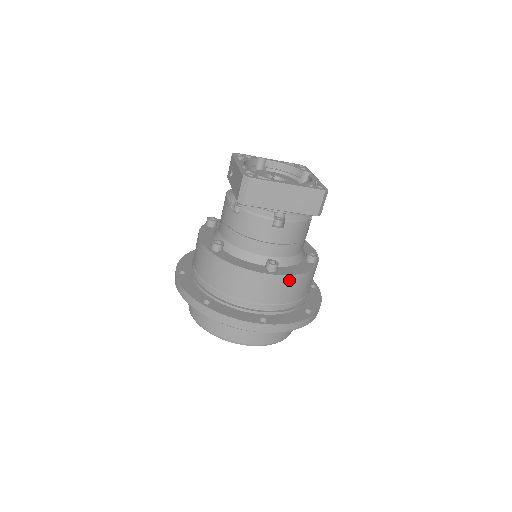
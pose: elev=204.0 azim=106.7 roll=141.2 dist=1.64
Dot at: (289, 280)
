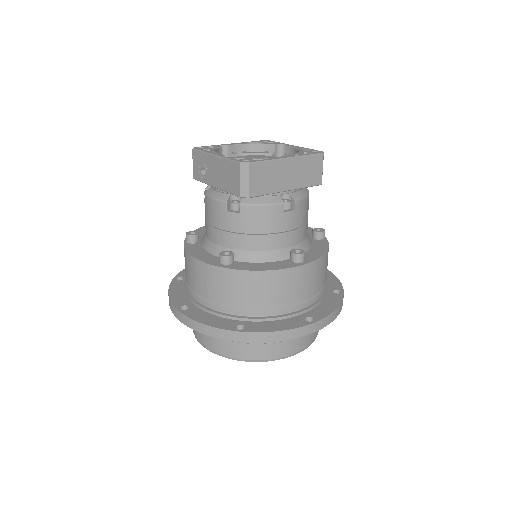
Dot at: (318, 264)
